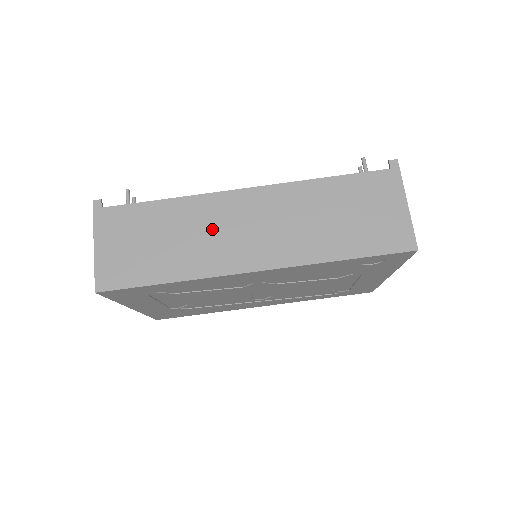
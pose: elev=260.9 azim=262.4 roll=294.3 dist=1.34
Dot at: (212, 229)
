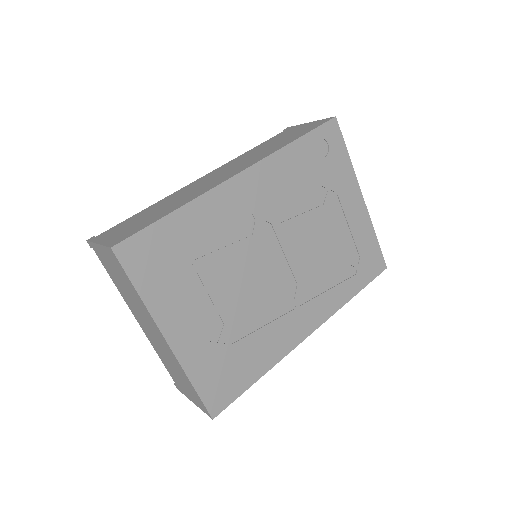
Dot at: (192, 190)
